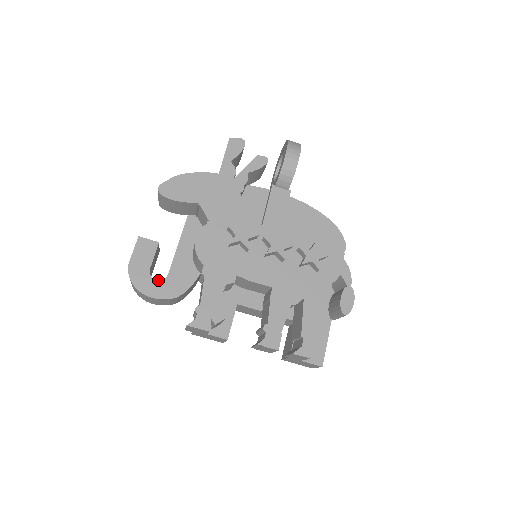
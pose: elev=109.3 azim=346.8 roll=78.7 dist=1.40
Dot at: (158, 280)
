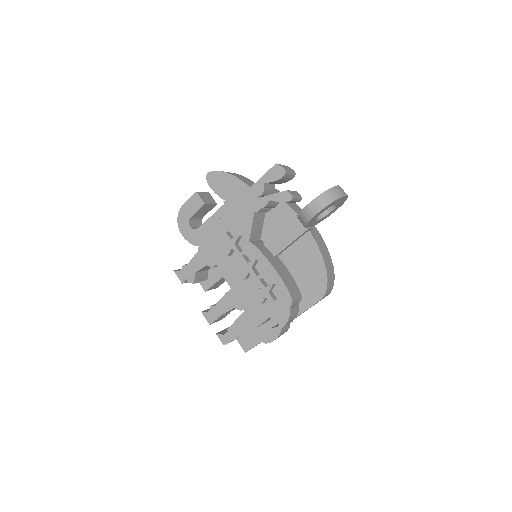
Dot at: (191, 227)
